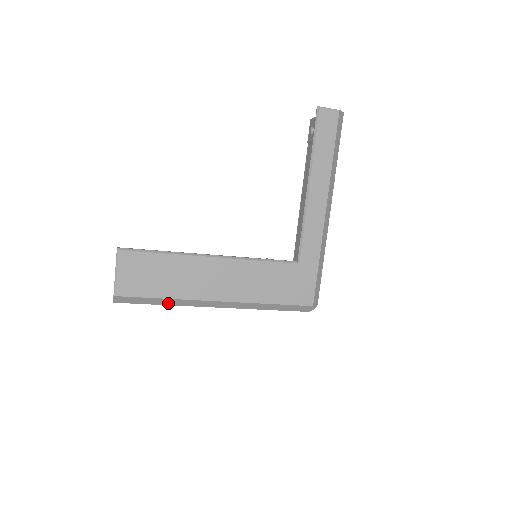
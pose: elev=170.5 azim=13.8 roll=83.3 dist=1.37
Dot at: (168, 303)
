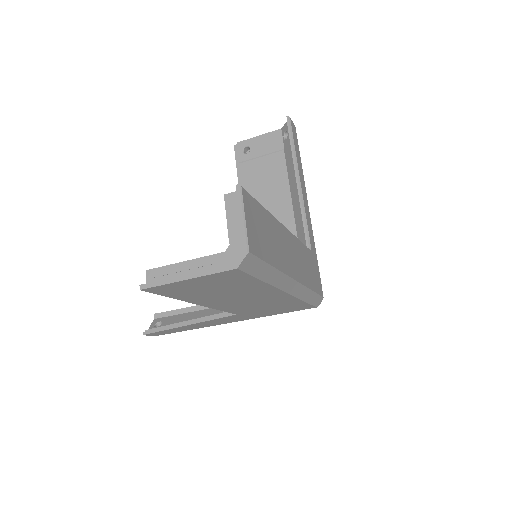
Dot at: (269, 278)
